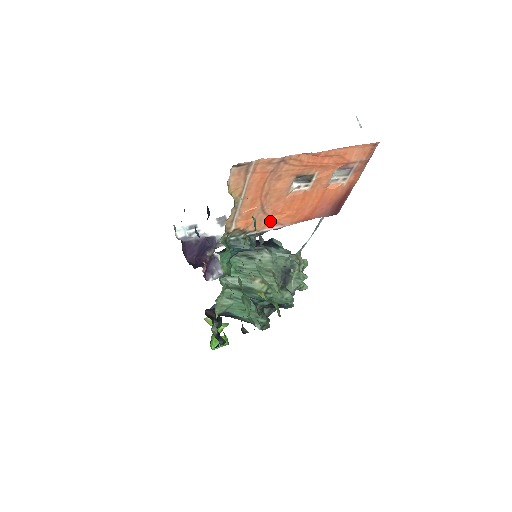
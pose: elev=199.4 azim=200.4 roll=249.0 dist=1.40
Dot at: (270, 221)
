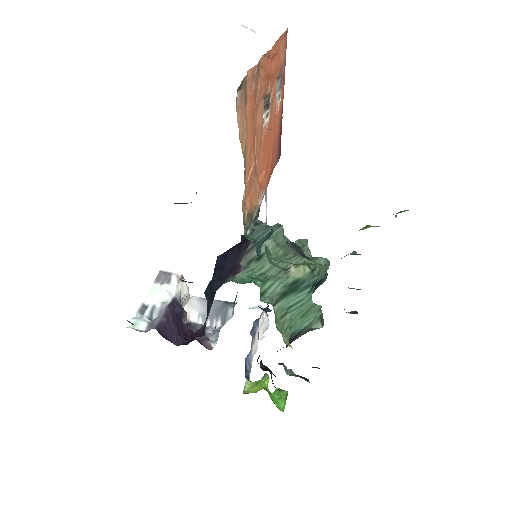
Dot at: (259, 187)
